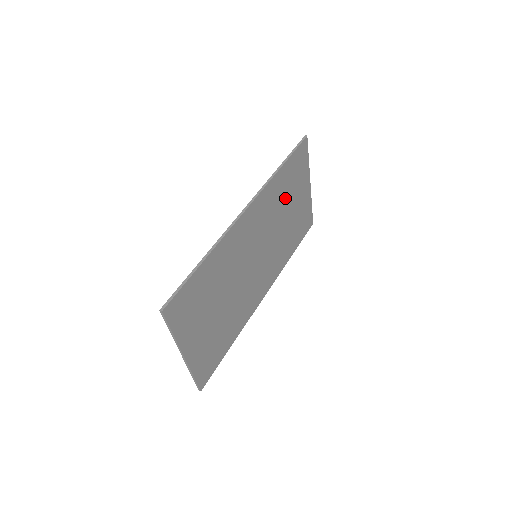
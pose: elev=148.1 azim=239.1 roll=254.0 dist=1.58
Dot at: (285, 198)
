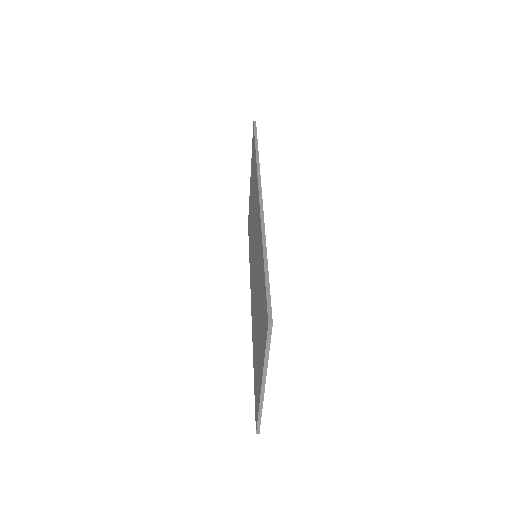
Dot at: occluded
